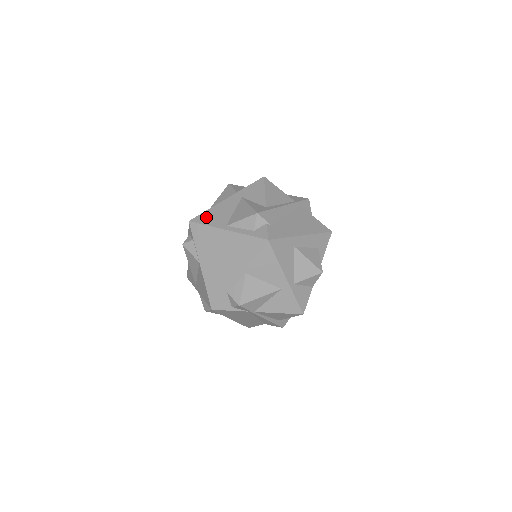
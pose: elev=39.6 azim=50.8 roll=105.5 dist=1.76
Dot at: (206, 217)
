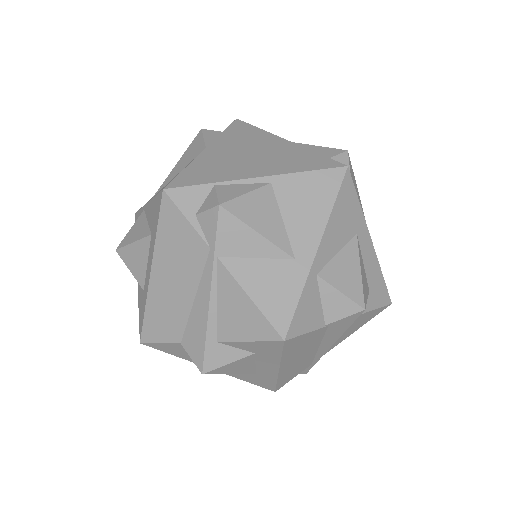
Dot at: occluded
